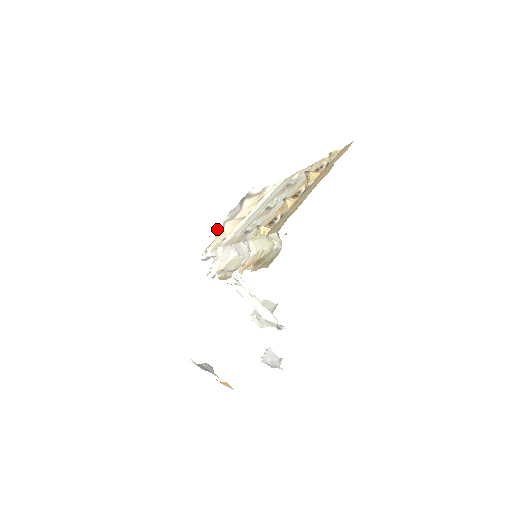
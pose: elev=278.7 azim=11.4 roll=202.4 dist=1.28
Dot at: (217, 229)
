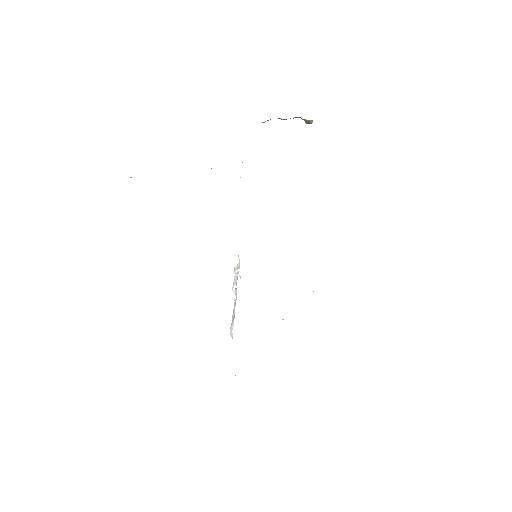
Dot at: occluded
